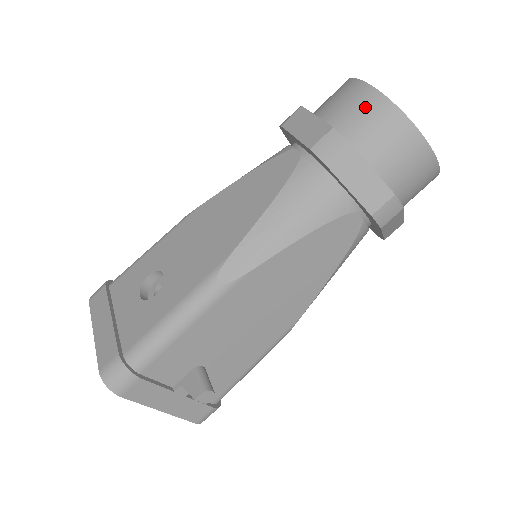
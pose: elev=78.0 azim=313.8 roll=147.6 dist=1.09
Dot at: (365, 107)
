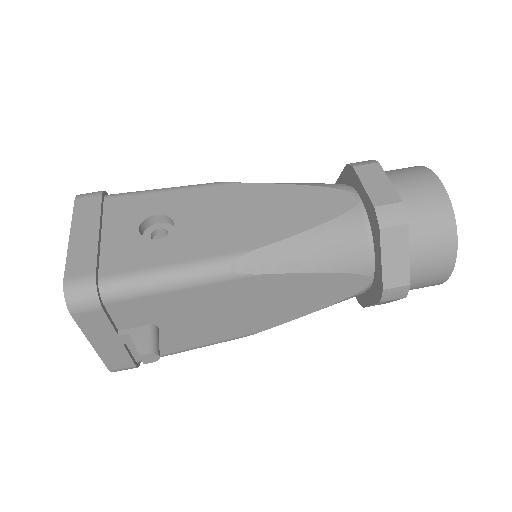
Dot at: (432, 202)
